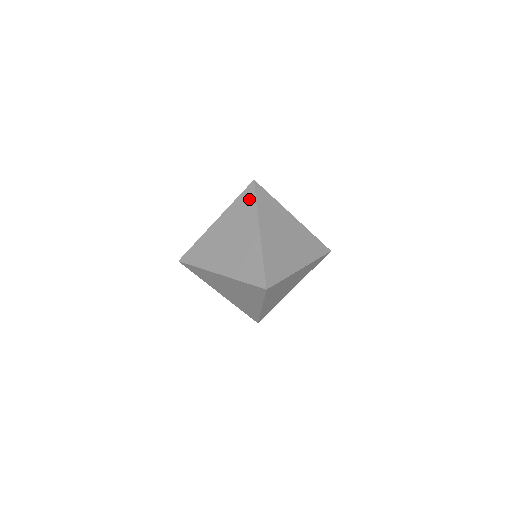
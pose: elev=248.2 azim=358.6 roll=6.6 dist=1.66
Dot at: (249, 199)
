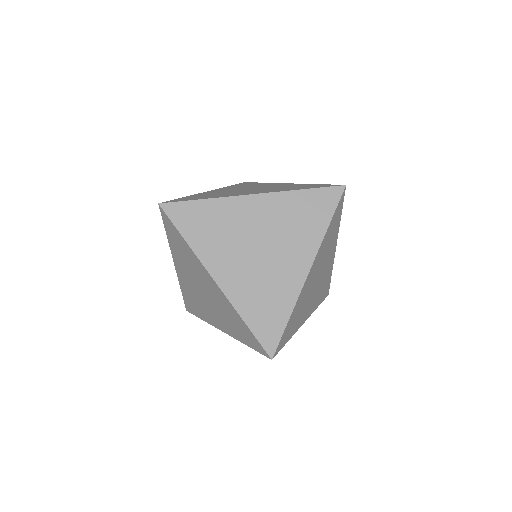
Dot at: (323, 208)
